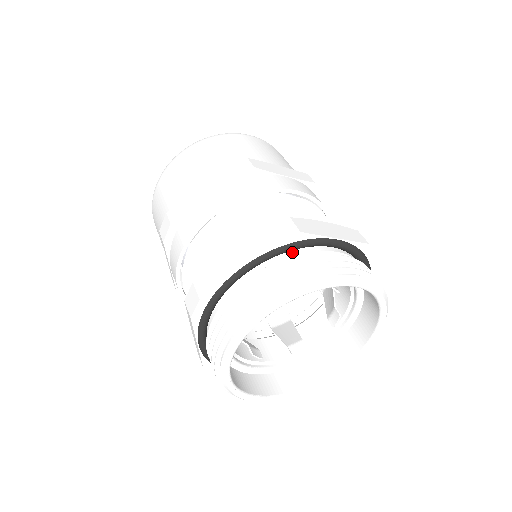
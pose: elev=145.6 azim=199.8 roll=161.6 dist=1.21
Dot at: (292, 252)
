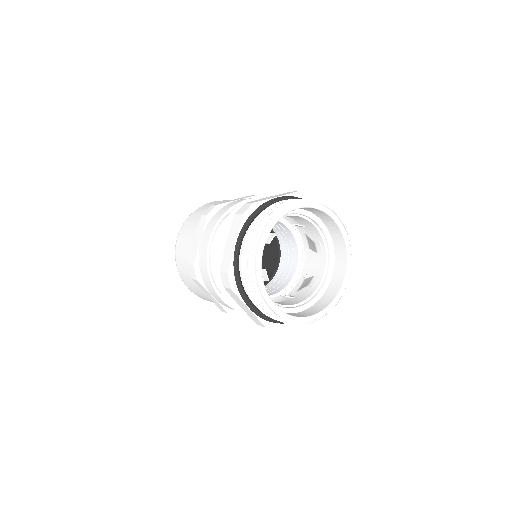
Dot at: occluded
